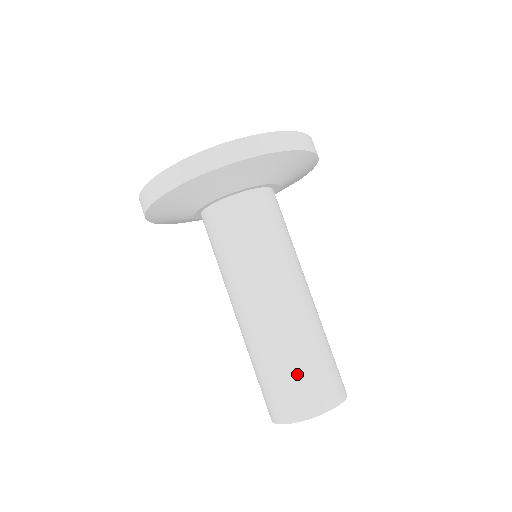
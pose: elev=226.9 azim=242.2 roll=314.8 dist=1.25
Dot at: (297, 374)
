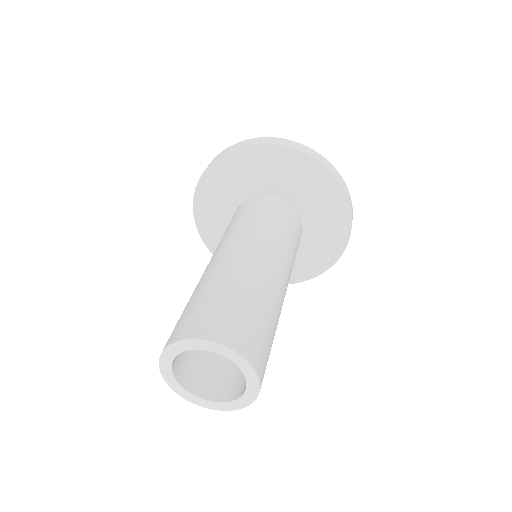
Dot at: (186, 309)
